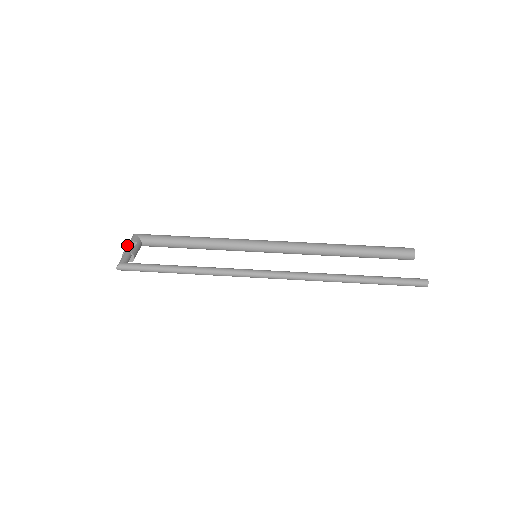
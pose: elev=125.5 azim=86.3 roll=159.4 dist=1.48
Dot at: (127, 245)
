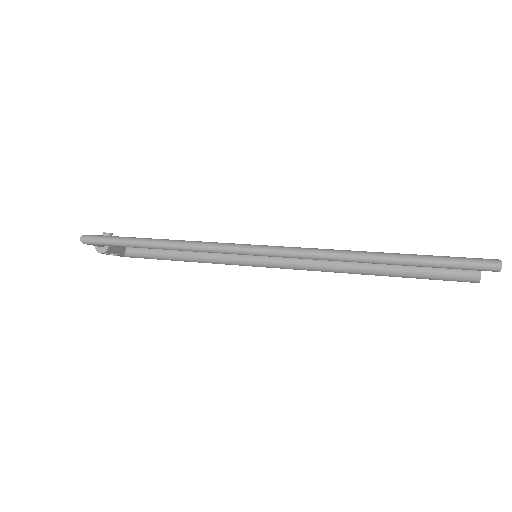
Dot at: (105, 232)
